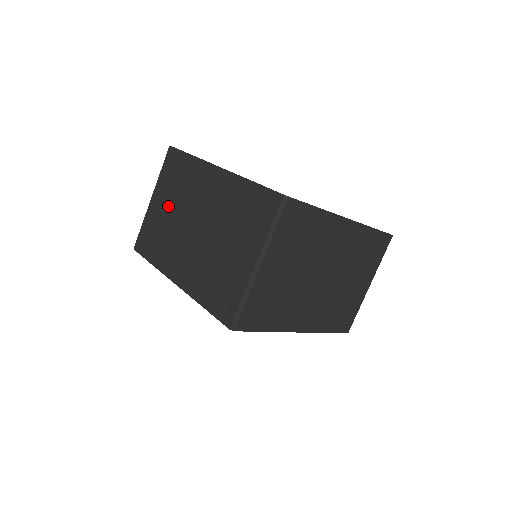
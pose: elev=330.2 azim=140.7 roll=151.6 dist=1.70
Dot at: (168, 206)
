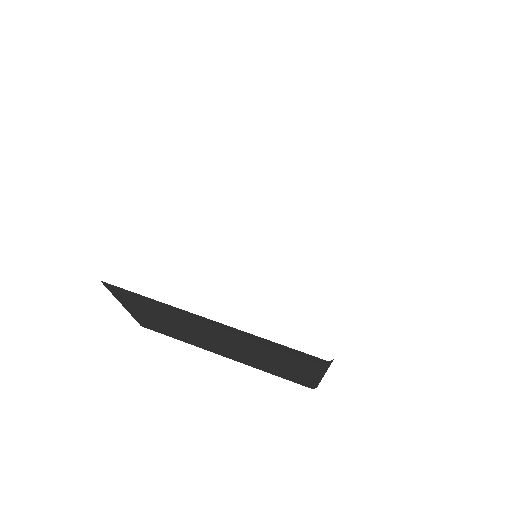
Dot at: occluded
